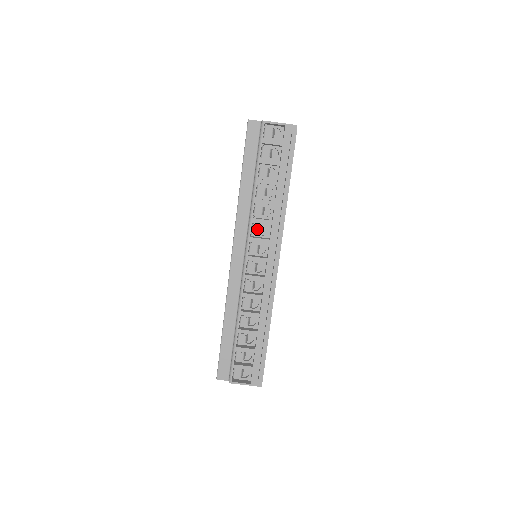
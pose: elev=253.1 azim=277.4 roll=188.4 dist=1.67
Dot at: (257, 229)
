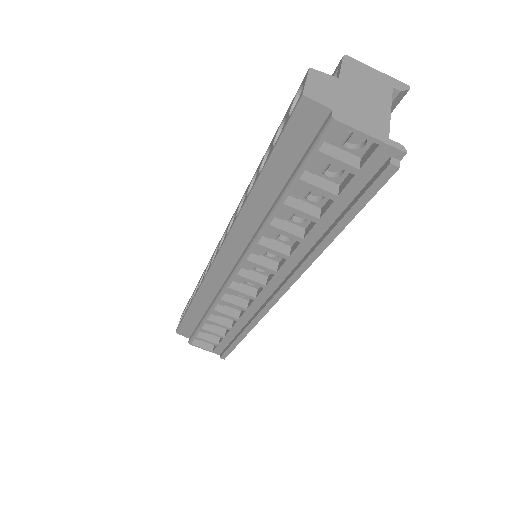
Dot at: (262, 250)
